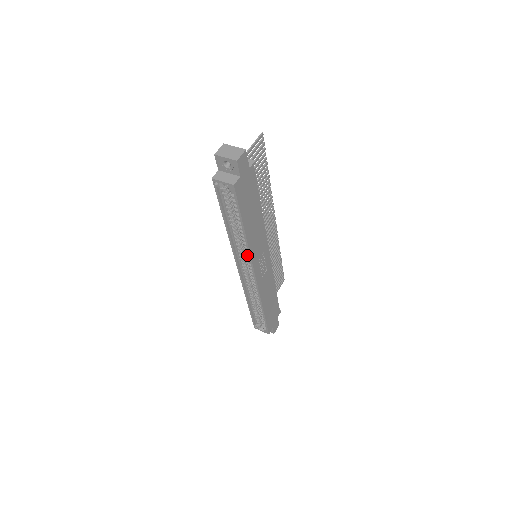
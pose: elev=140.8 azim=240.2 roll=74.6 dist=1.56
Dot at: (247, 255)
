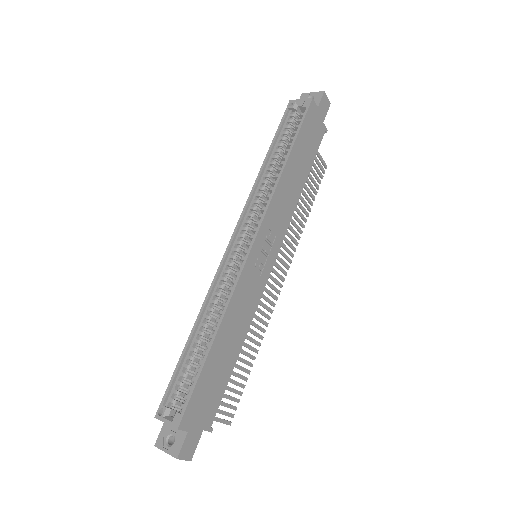
Dot at: (263, 207)
